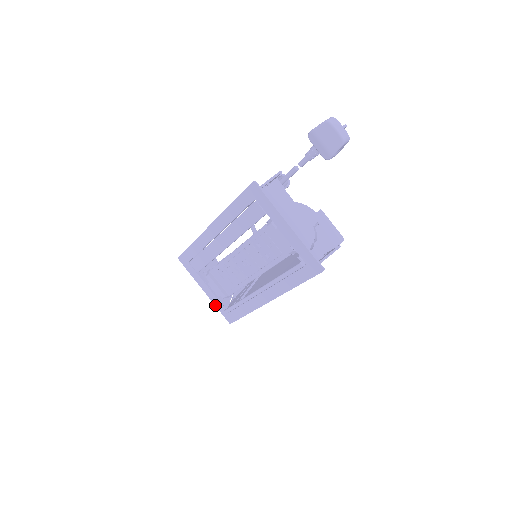
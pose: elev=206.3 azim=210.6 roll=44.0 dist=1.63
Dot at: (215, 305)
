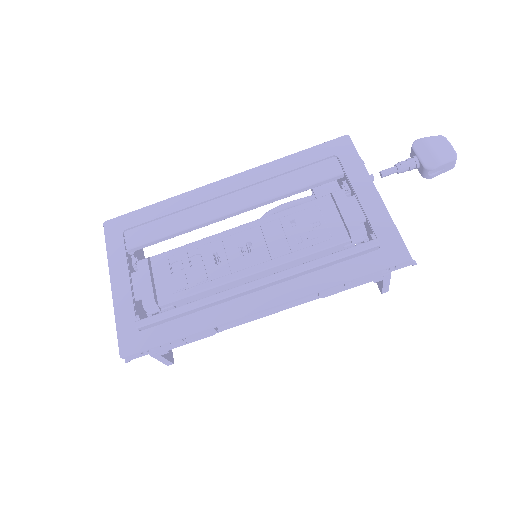
Dot at: (115, 314)
